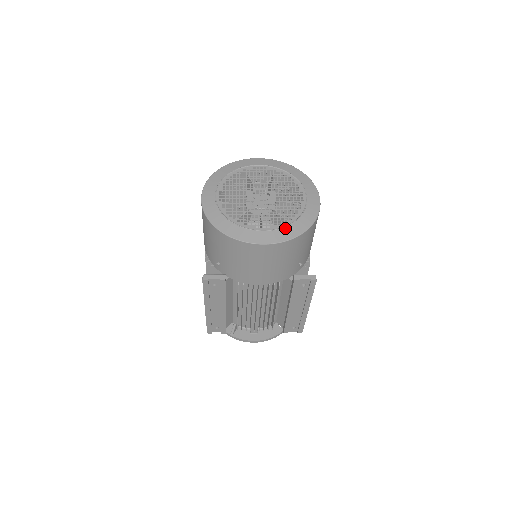
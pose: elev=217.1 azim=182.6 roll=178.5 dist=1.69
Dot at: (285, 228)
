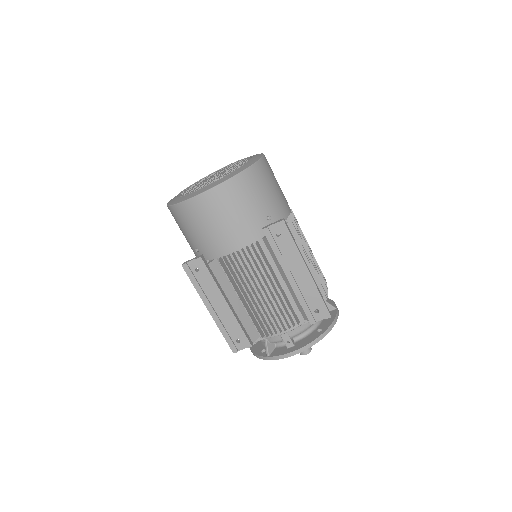
Dot at: (224, 177)
